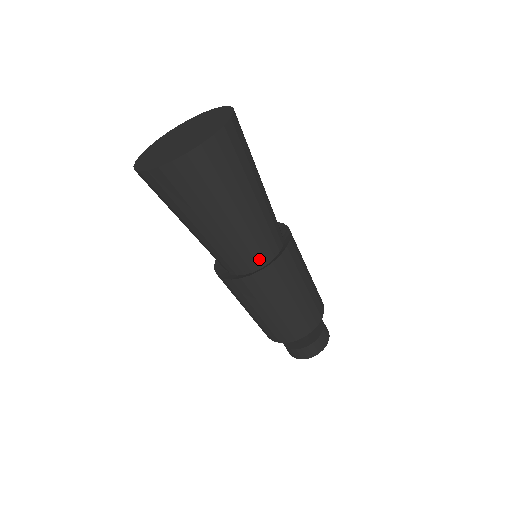
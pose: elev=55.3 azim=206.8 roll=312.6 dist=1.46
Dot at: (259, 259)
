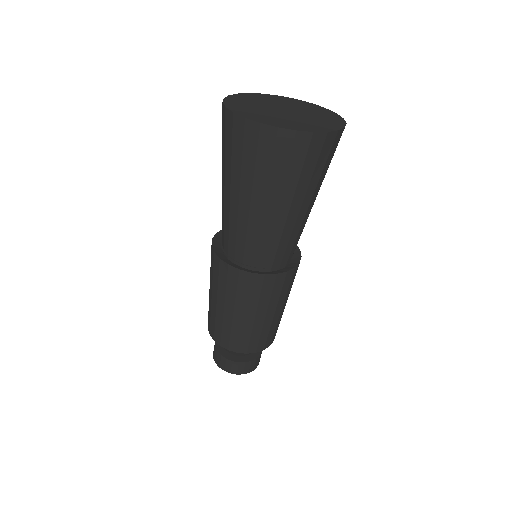
Dot at: (284, 260)
